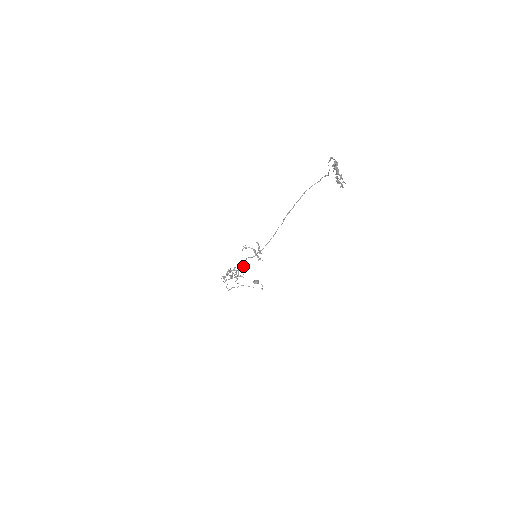
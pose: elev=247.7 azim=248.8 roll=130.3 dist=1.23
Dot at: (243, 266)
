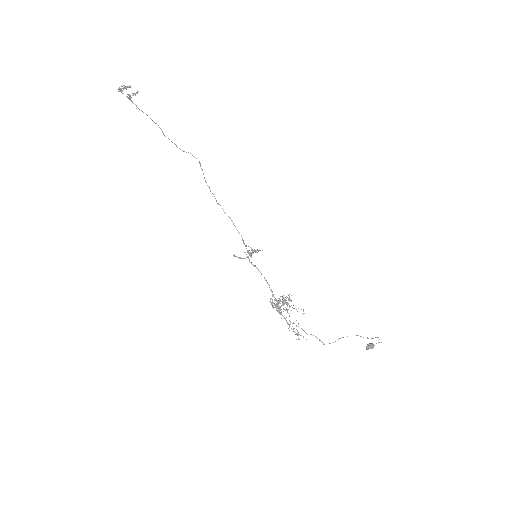
Dot at: occluded
